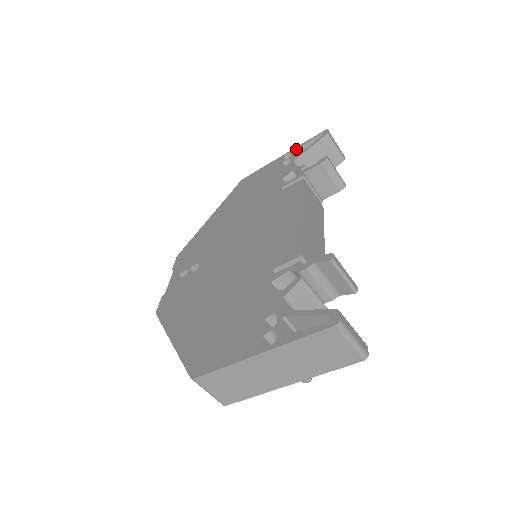
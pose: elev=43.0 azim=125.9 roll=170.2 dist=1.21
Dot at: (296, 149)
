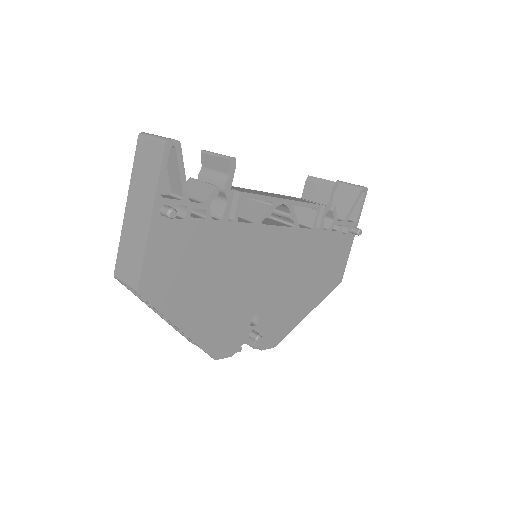
Dot at: occluded
